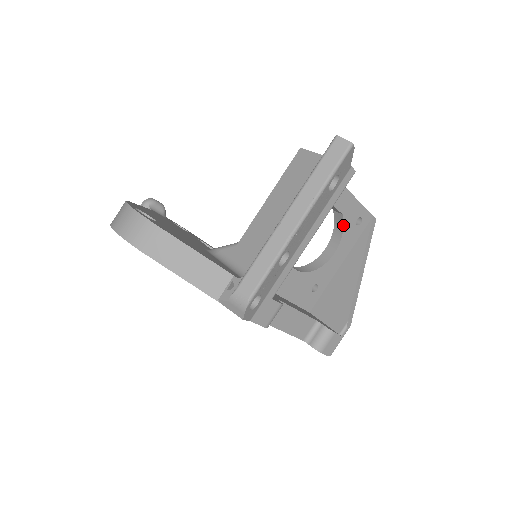
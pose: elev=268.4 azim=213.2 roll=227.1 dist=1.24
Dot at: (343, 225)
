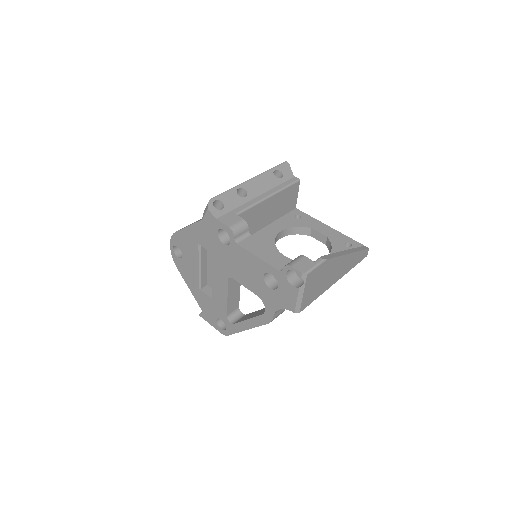
Dot at: (330, 243)
